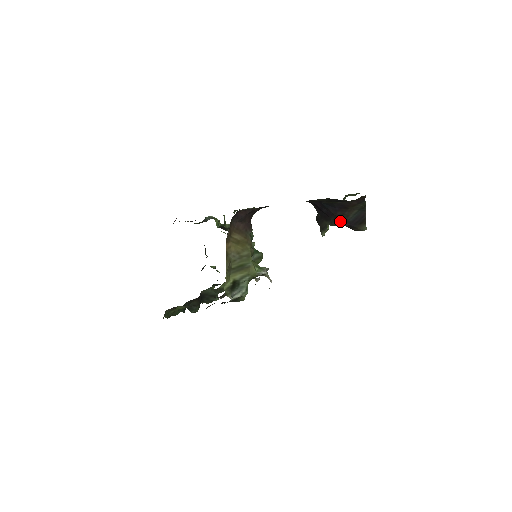
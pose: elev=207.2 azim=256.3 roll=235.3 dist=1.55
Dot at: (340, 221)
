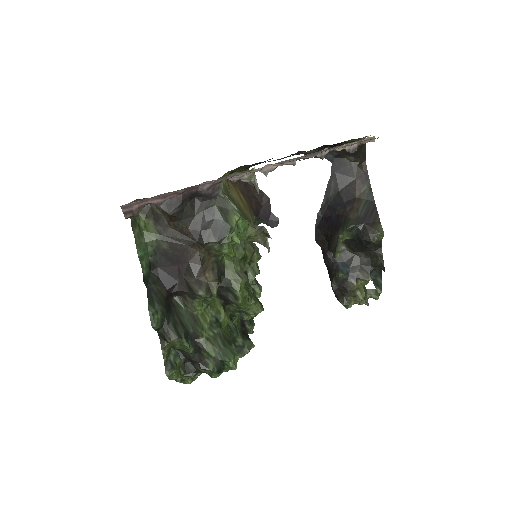
Dot at: (351, 220)
